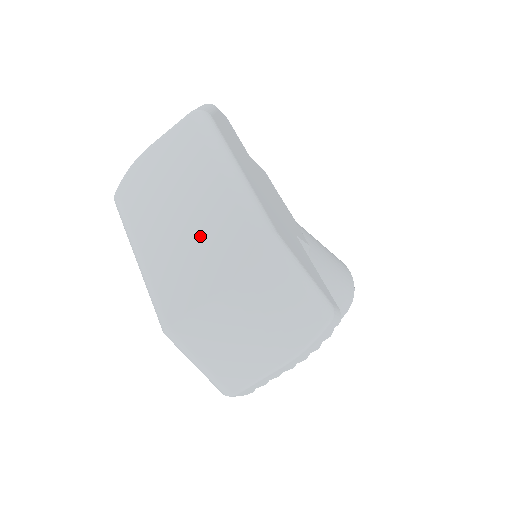
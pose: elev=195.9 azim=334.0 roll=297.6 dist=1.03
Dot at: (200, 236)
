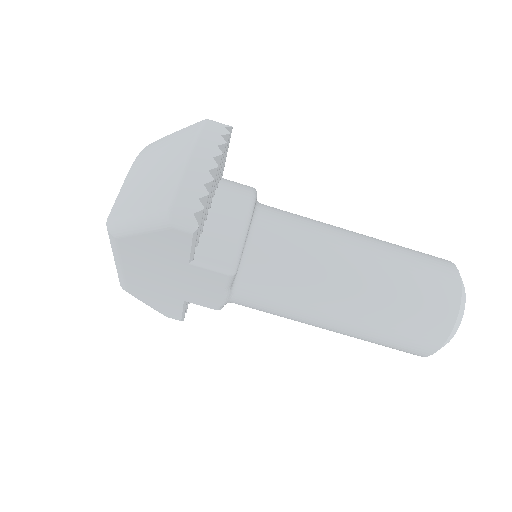
Dot at: occluded
